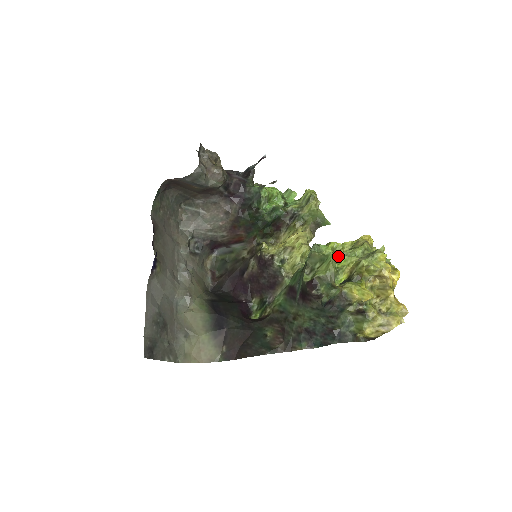
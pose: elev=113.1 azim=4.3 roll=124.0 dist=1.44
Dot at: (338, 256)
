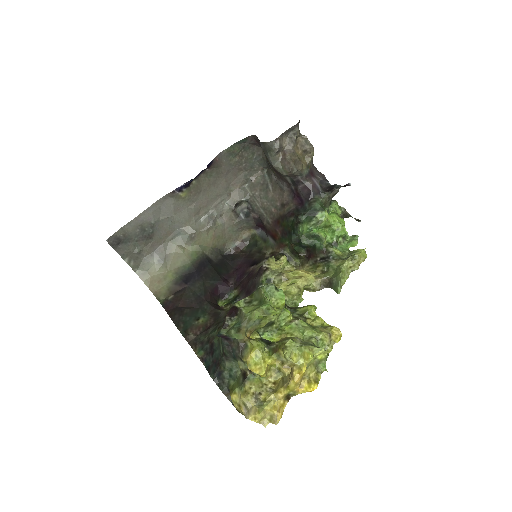
Dot at: (268, 311)
